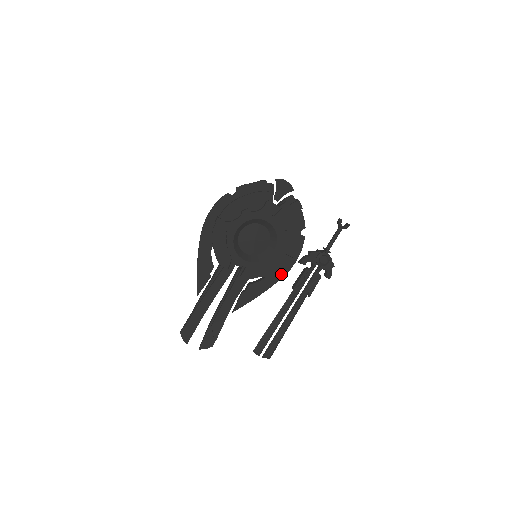
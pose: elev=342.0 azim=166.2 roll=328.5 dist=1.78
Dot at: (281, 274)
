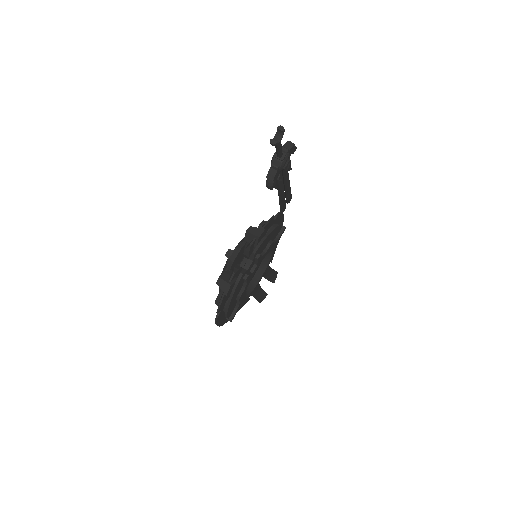
Dot at: occluded
